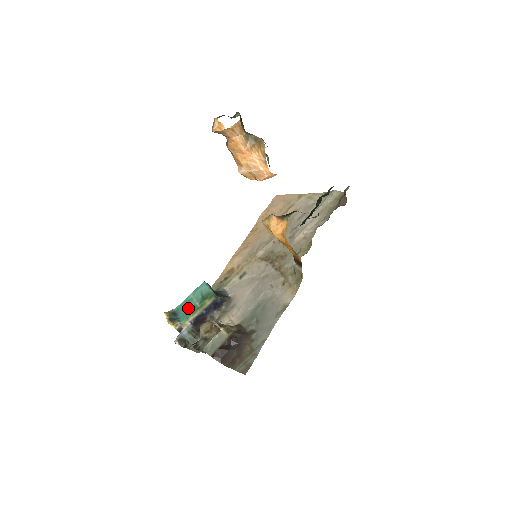
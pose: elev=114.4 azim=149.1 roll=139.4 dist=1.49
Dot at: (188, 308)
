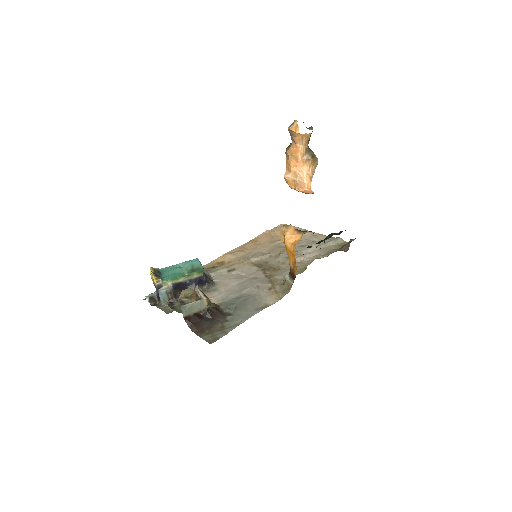
Dot at: (175, 272)
